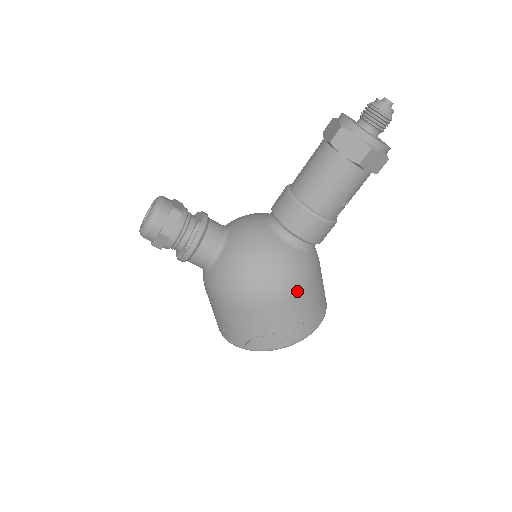
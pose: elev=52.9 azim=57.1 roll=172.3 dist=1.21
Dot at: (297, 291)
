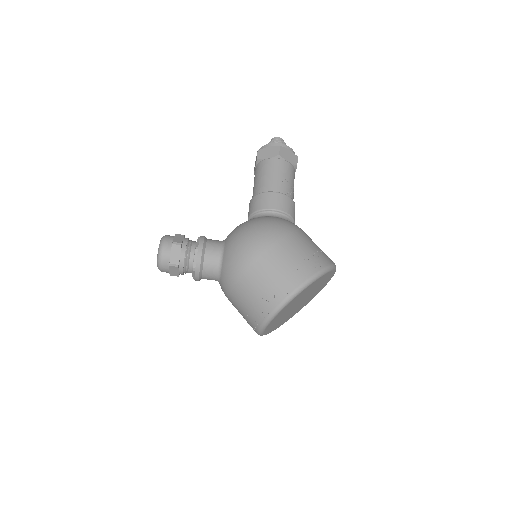
Dot at: (293, 230)
